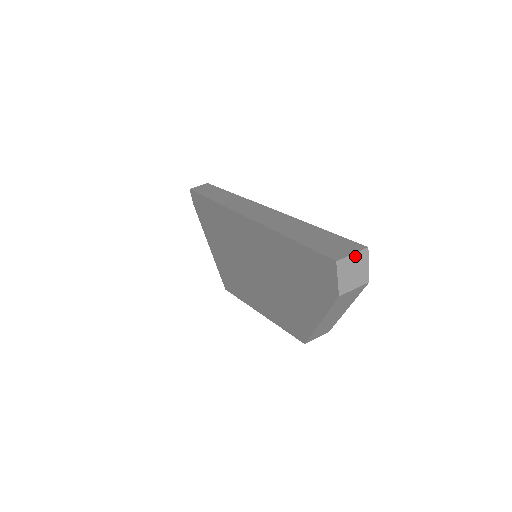
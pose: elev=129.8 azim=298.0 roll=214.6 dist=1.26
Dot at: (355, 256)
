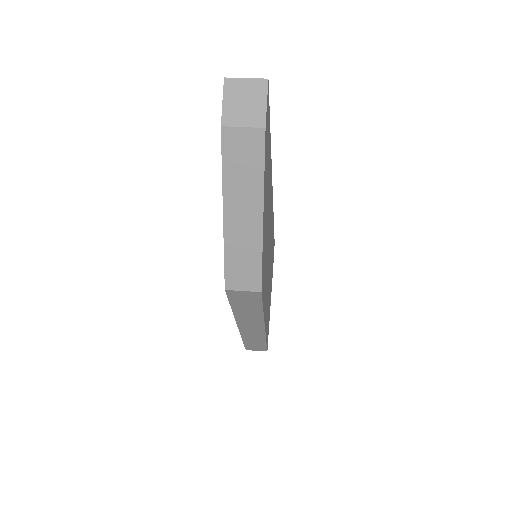
Dot at: (249, 83)
